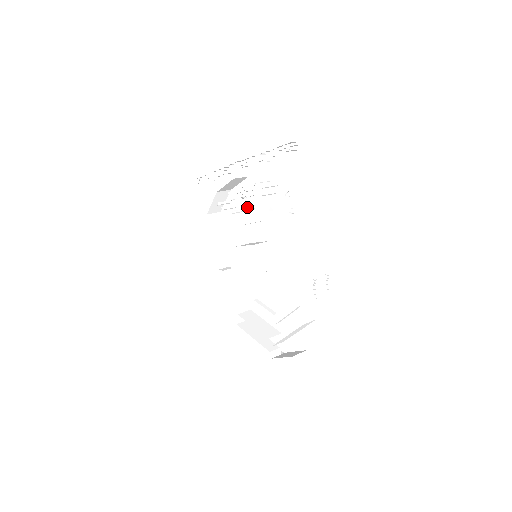
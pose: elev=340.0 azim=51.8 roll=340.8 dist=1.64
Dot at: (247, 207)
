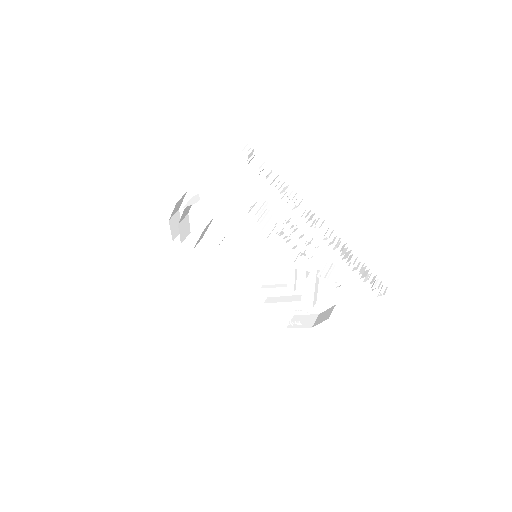
Dot at: occluded
